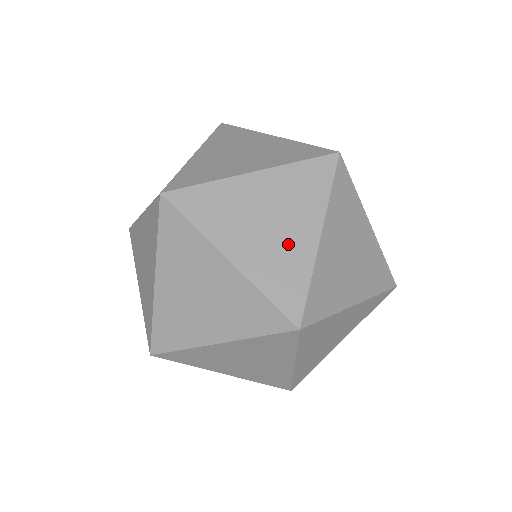
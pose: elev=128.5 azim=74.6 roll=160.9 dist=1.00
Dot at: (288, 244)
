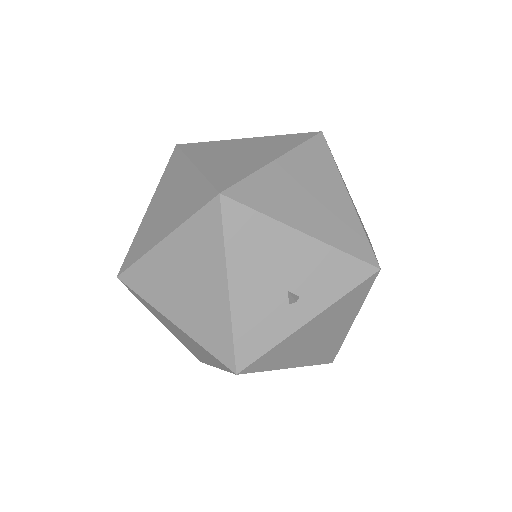
Dot at: (195, 351)
